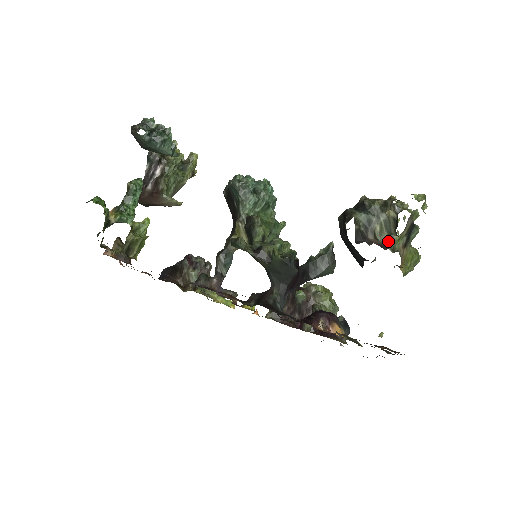
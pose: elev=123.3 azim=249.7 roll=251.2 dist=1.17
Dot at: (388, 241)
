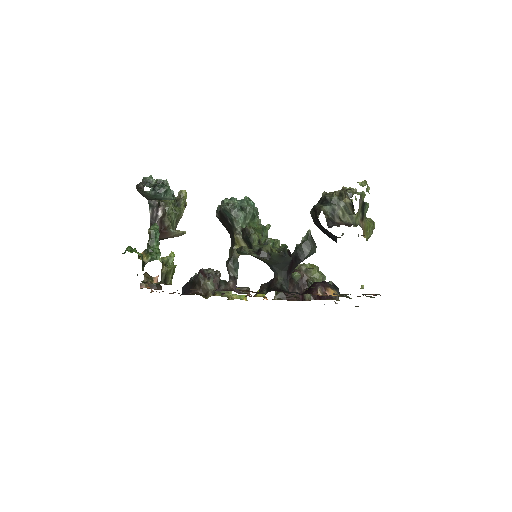
Dot at: (350, 220)
